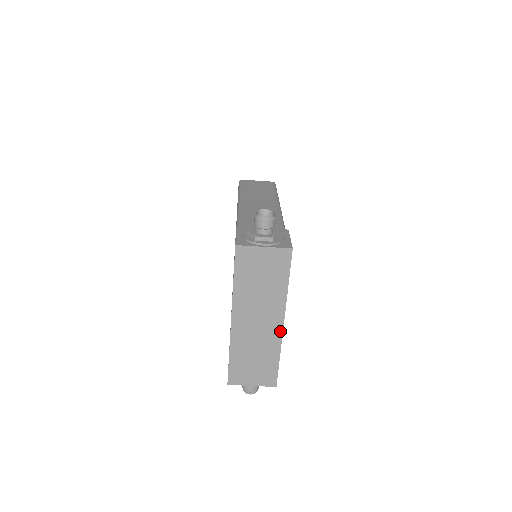
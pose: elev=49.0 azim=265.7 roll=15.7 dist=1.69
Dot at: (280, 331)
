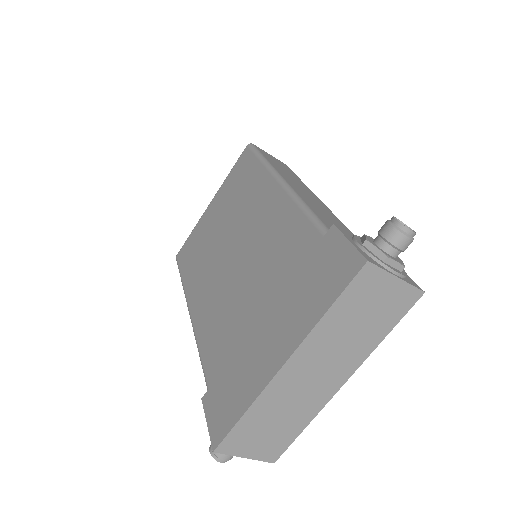
Dot at: (331, 394)
